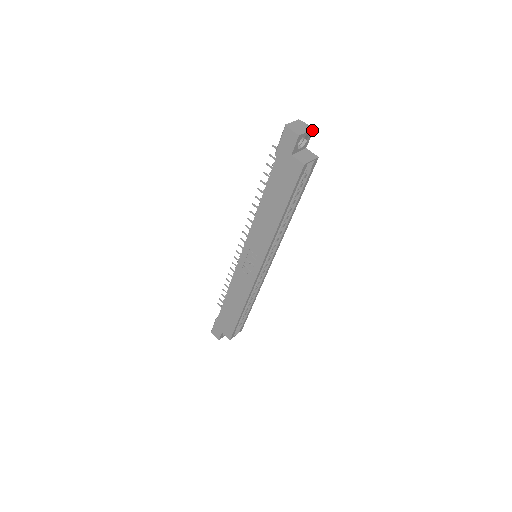
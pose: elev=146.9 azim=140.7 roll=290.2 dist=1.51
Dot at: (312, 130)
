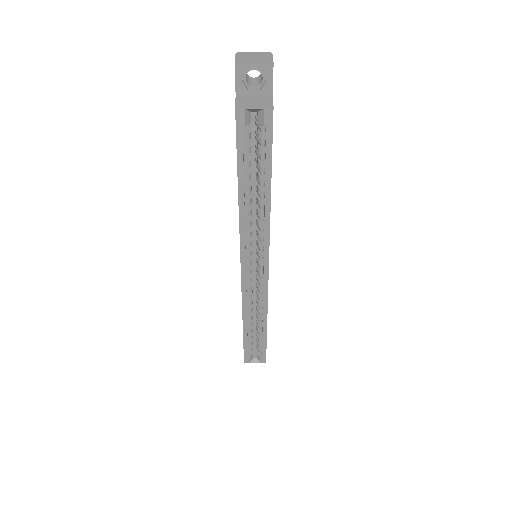
Dot at: (270, 64)
